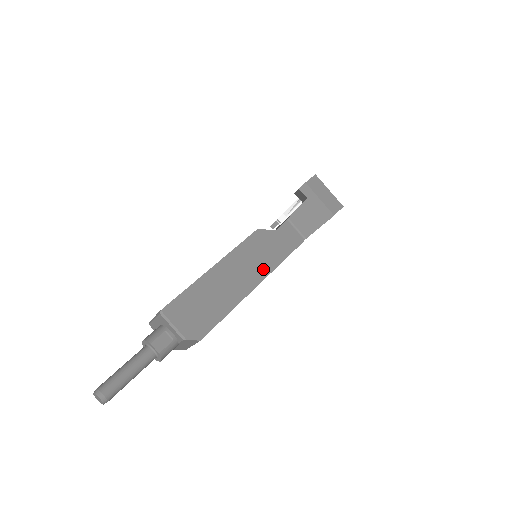
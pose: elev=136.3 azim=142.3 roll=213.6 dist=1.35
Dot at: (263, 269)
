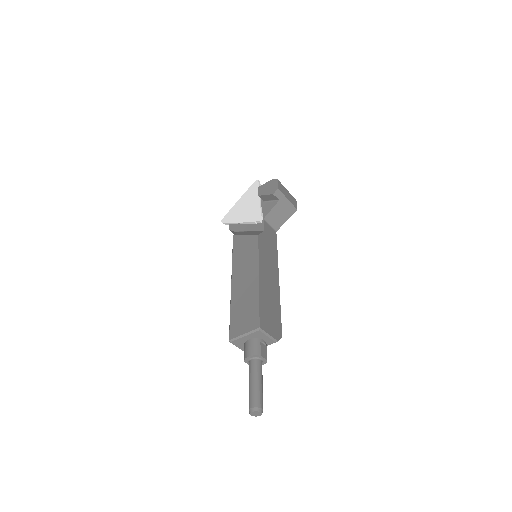
Dot at: (275, 266)
